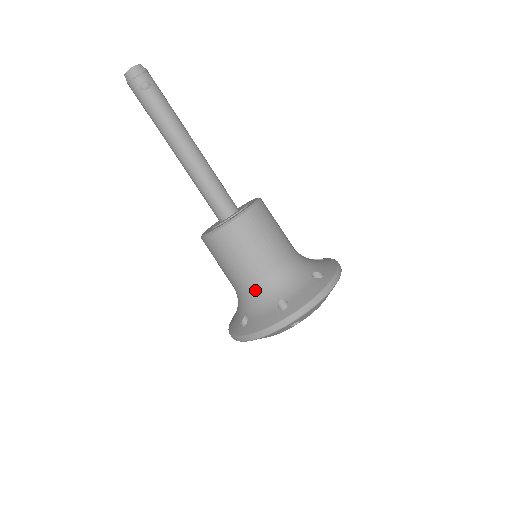
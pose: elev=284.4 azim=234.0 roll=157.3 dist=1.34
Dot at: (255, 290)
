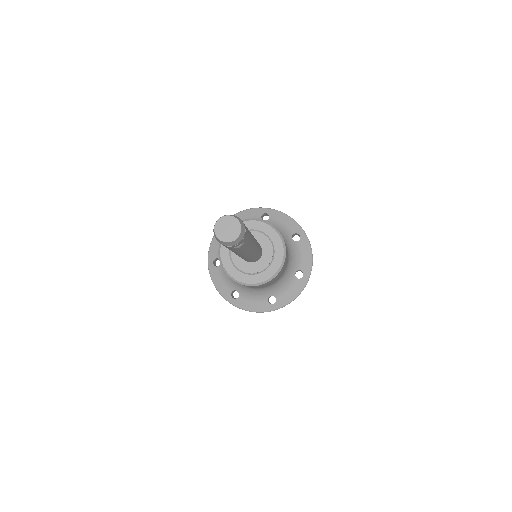
Dot at: (253, 289)
